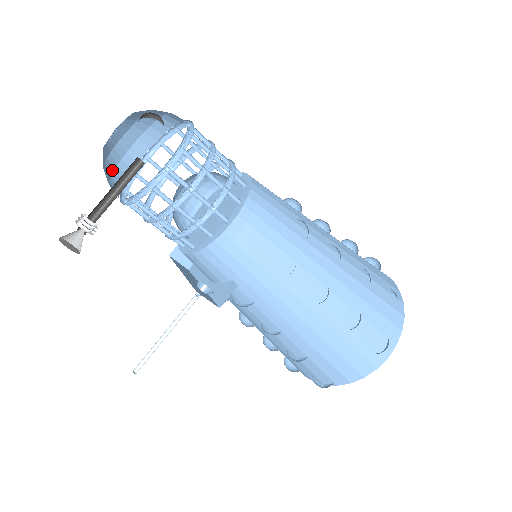
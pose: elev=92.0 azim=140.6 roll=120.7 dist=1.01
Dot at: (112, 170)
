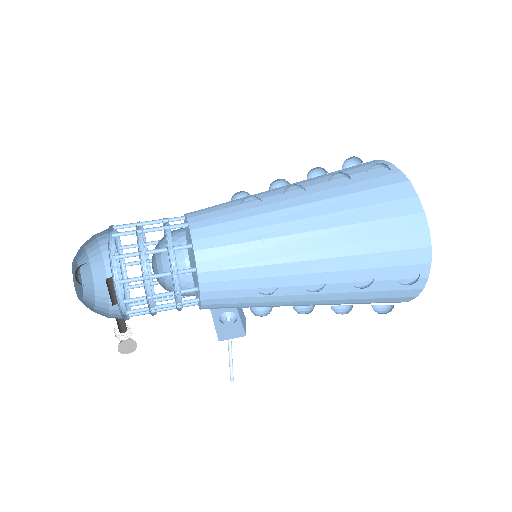
Dot at: occluded
